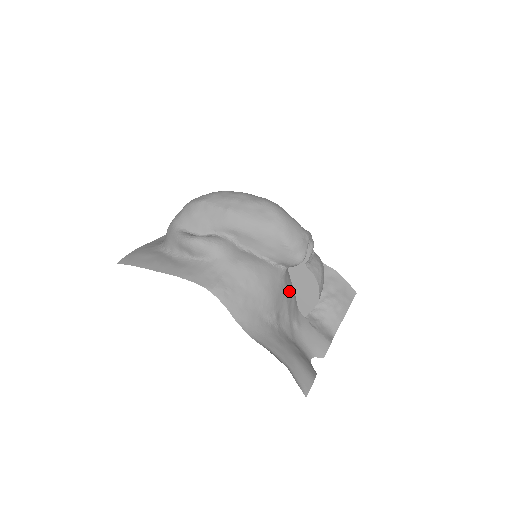
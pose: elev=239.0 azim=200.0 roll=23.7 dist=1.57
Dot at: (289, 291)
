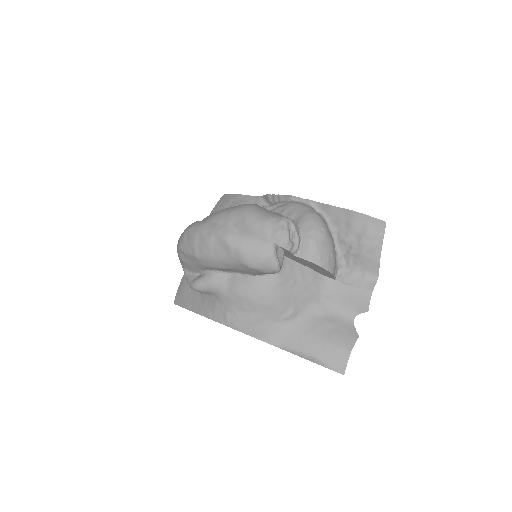
Dot at: (298, 278)
